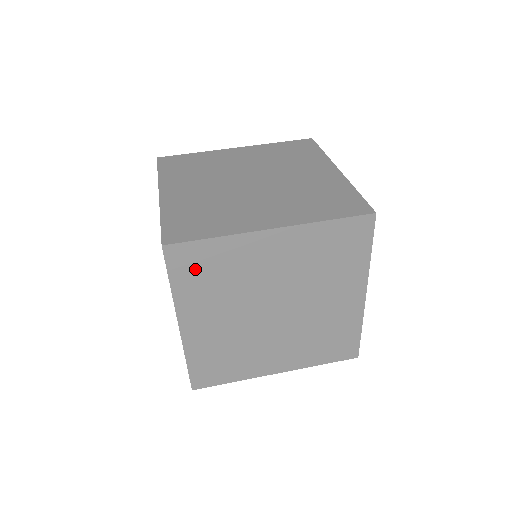
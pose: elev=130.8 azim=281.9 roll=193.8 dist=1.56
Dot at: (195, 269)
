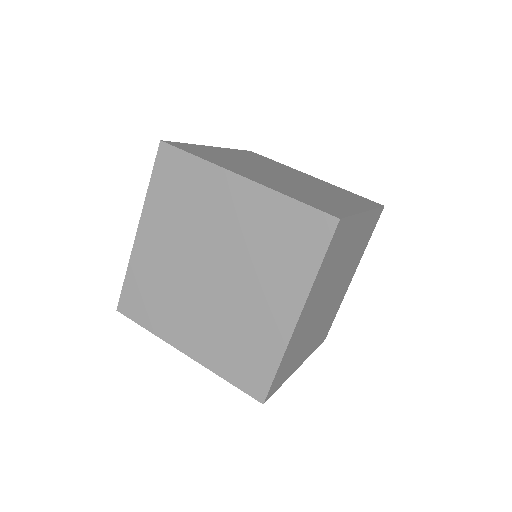
Dot at: (172, 179)
